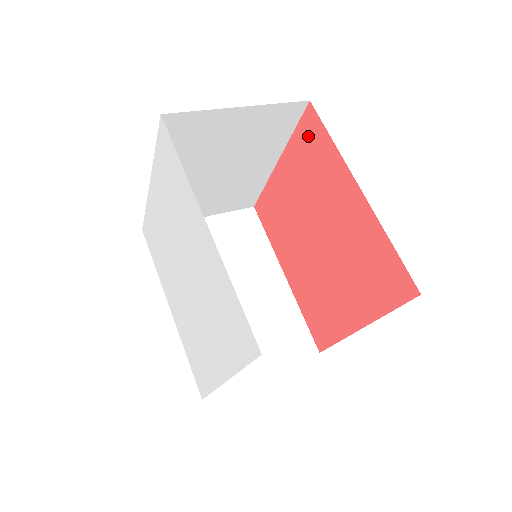
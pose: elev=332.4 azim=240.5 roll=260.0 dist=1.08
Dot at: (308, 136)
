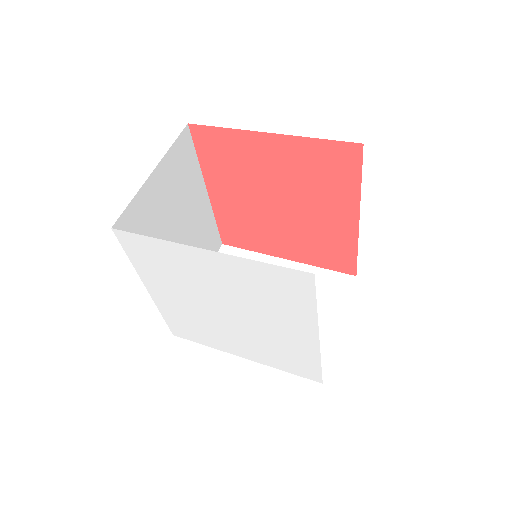
Dot at: (335, 158)
